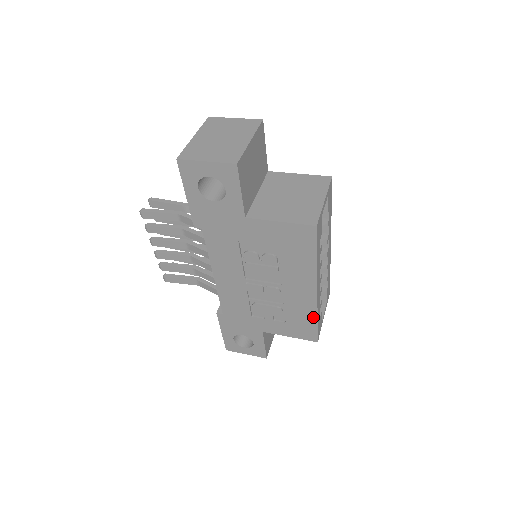
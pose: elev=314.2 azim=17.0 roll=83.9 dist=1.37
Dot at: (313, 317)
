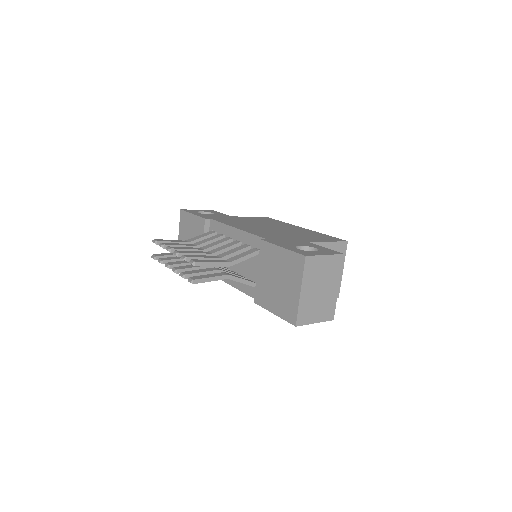
Dot at: occluded
